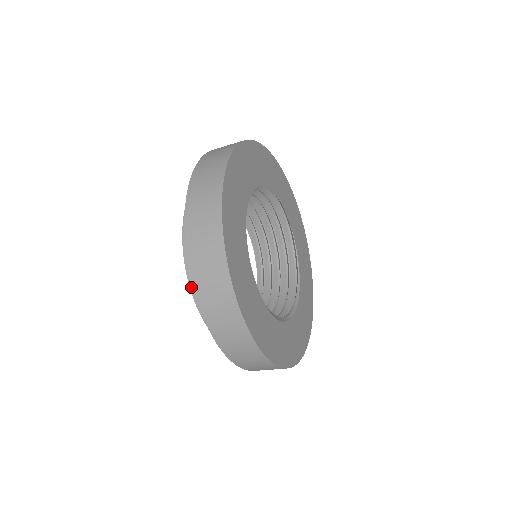
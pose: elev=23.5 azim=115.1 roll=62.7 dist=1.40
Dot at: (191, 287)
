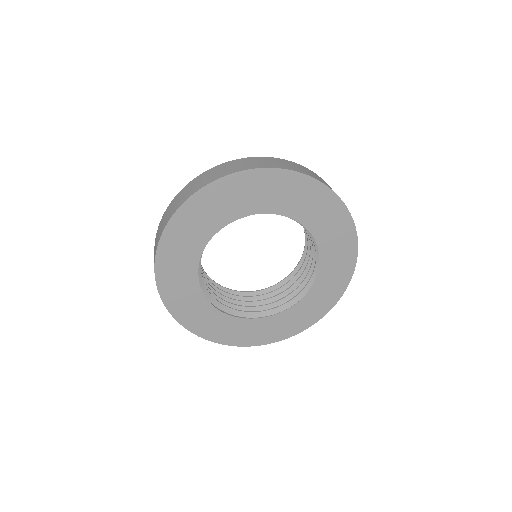
Dot at: occluded
